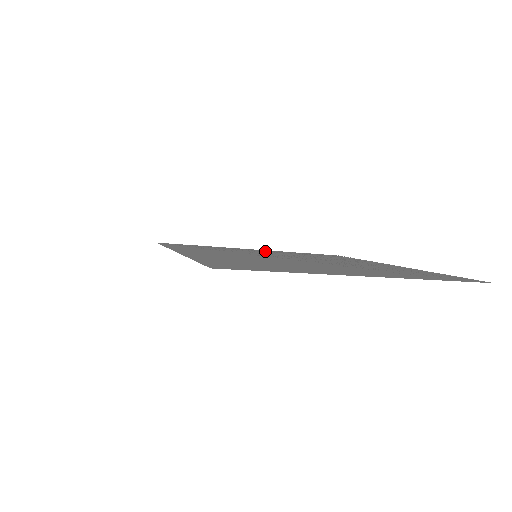
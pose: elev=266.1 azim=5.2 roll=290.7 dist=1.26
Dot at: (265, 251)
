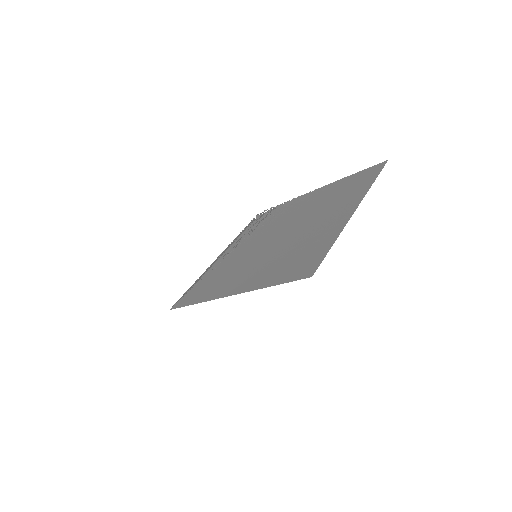
Dot at: (231, 250)
